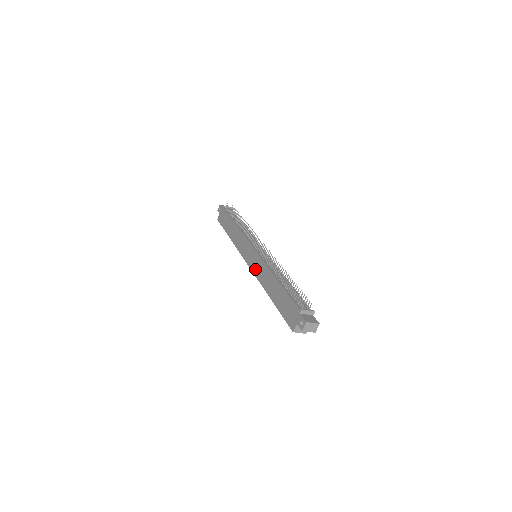
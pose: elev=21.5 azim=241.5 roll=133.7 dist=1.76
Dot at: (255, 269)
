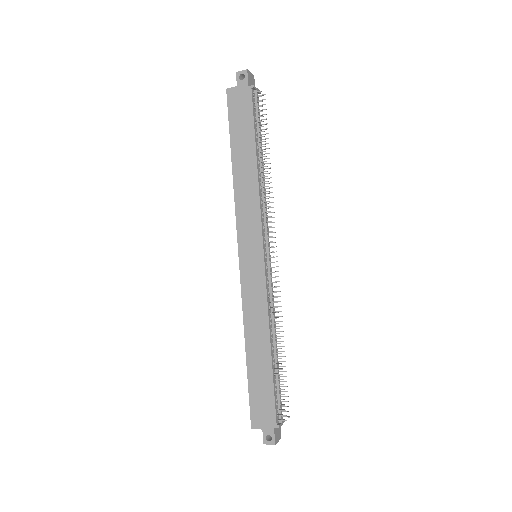
Dot at: (247, 287)
